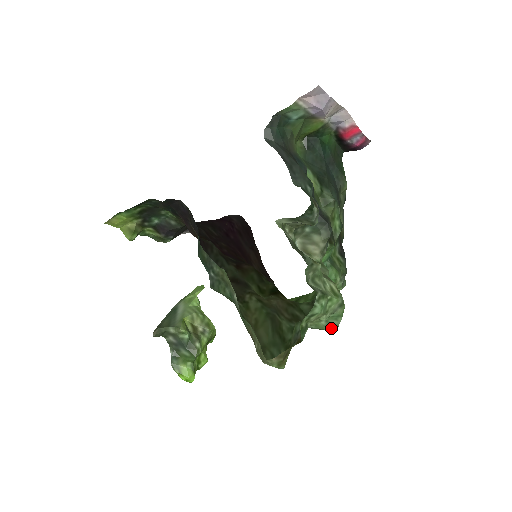
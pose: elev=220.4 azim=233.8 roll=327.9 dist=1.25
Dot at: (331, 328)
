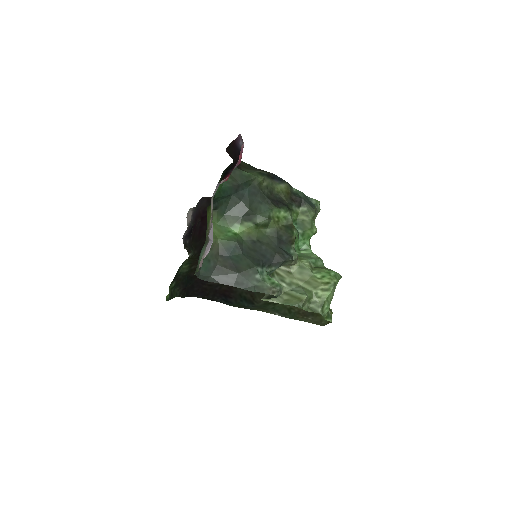
Dot at: occluded
